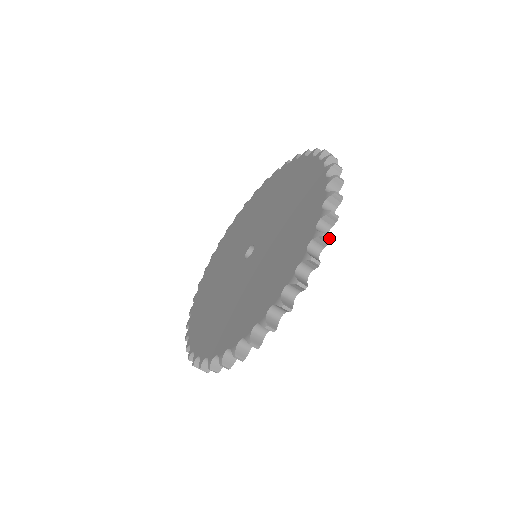
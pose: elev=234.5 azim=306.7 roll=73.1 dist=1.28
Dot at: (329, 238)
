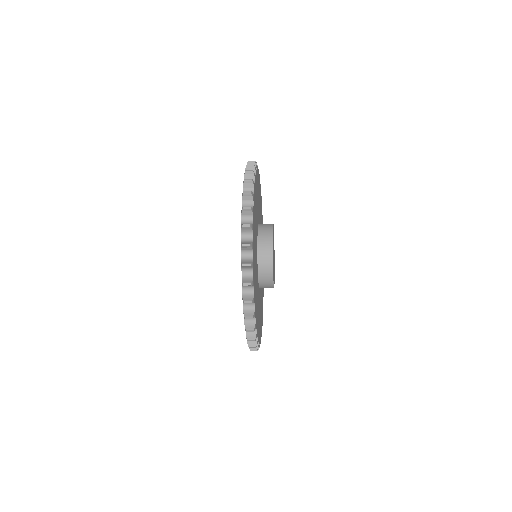
Dot at: (249, 284)
